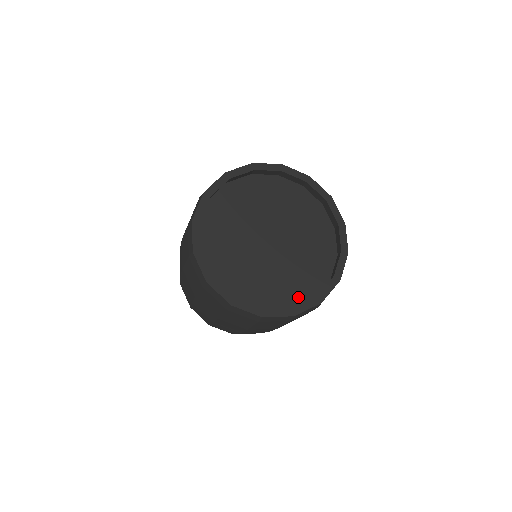
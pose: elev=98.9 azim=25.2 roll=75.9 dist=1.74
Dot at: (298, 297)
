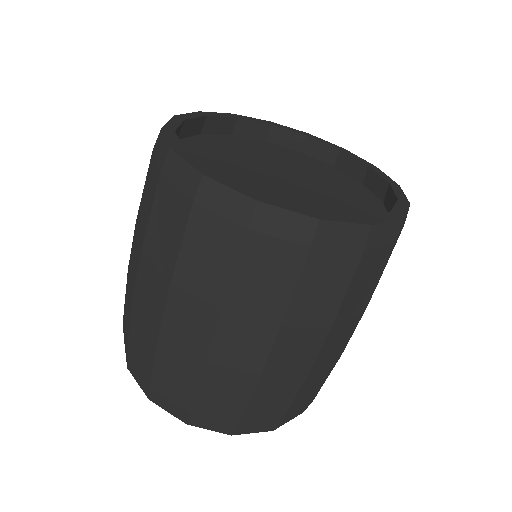
Dot at: occluded
